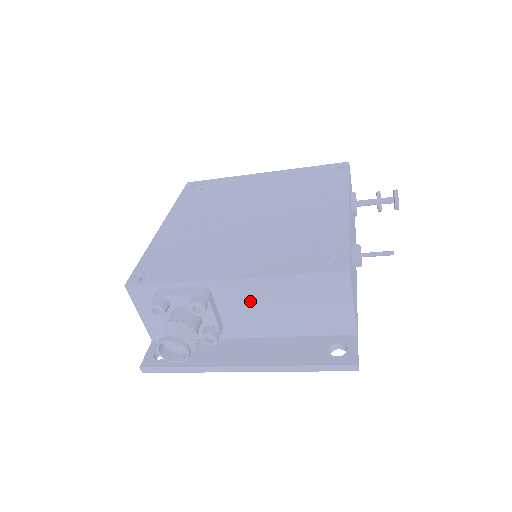
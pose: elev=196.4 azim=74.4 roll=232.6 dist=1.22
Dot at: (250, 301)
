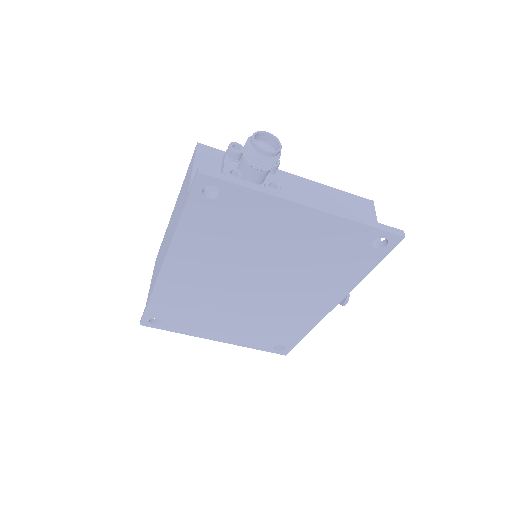
Dot at: (302, 194)
